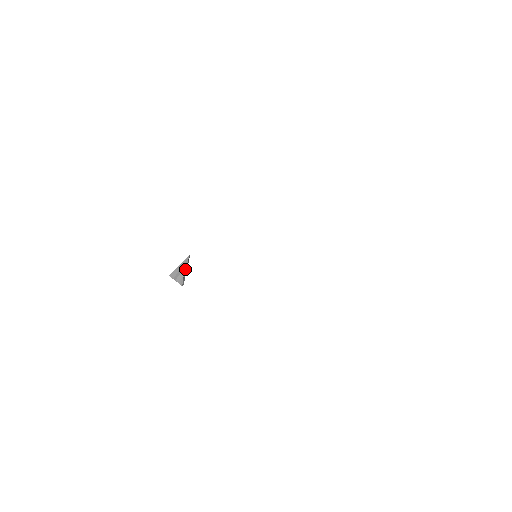
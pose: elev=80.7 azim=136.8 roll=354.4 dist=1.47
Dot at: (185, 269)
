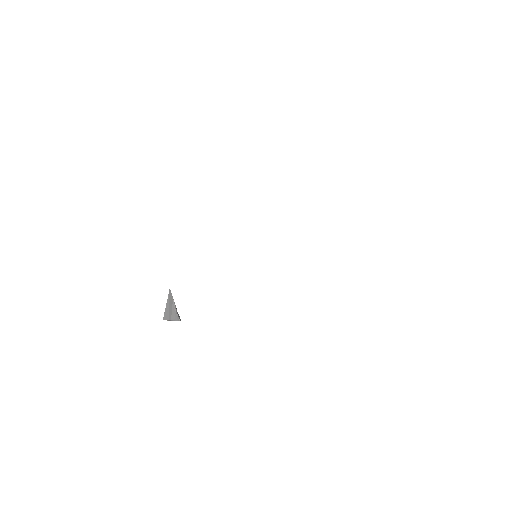
Dot at: (174, 304)
